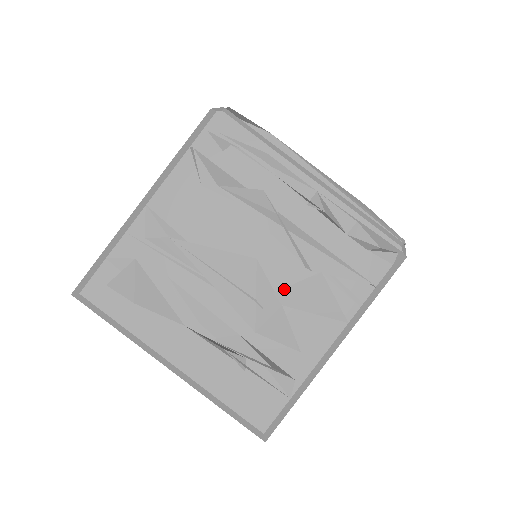
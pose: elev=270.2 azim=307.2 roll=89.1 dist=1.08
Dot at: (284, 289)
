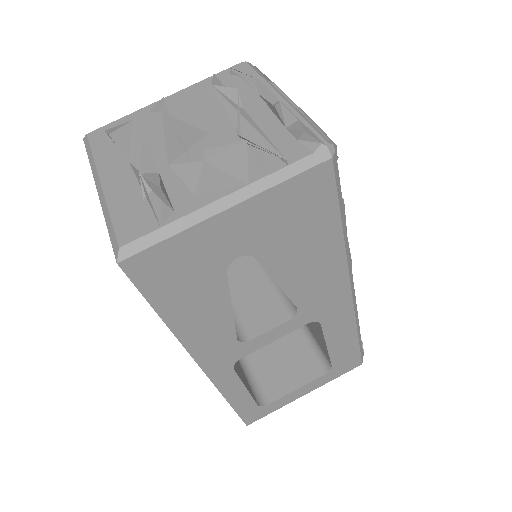
Dot at: (213, 149)
